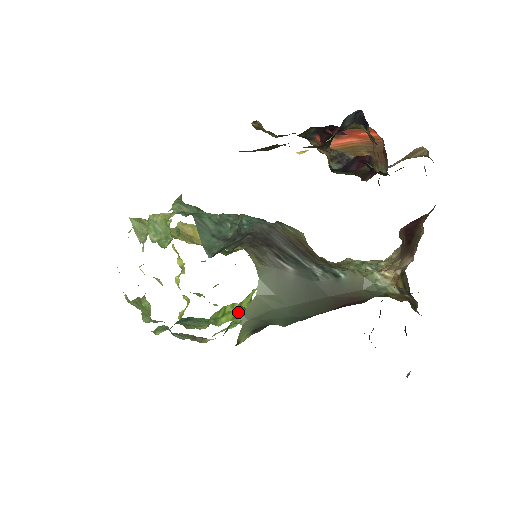
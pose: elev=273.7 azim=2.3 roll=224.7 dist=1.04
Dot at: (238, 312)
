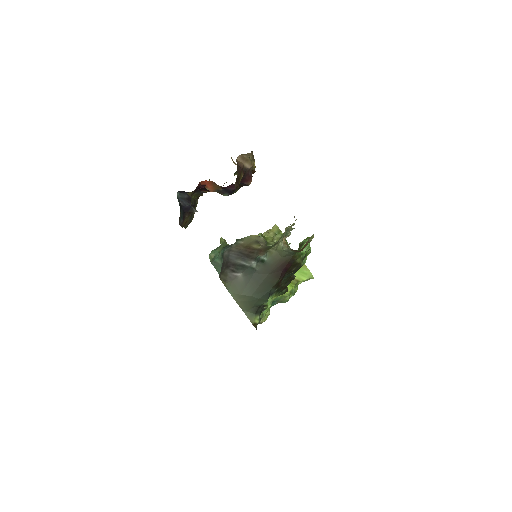
Dot at: occluded
